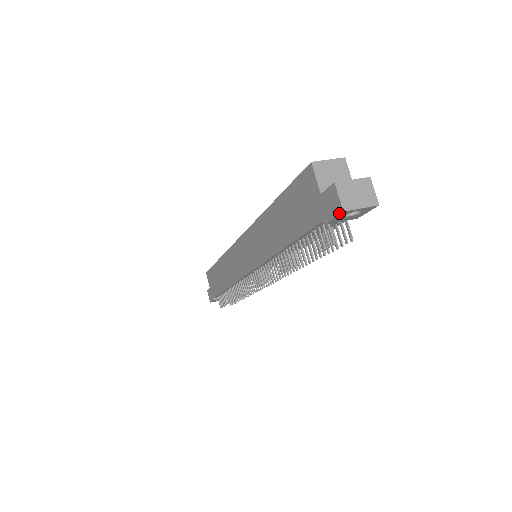
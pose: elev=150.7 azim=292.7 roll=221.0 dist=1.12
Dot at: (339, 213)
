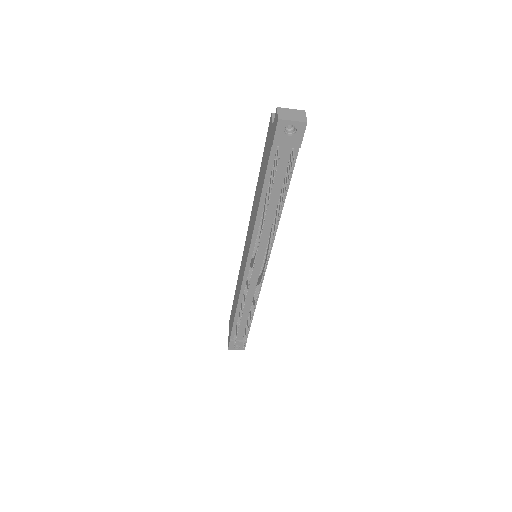
Dot at: (277, 123)
